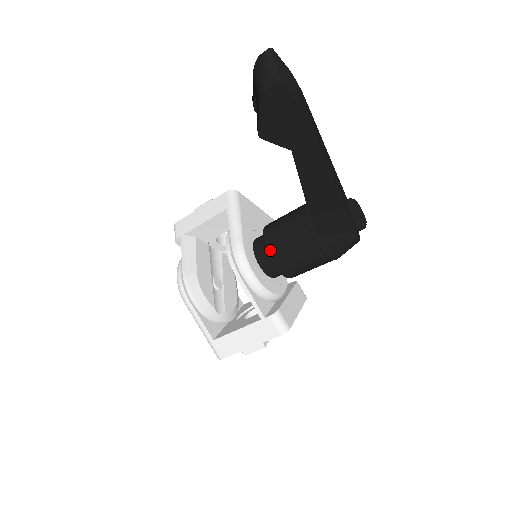
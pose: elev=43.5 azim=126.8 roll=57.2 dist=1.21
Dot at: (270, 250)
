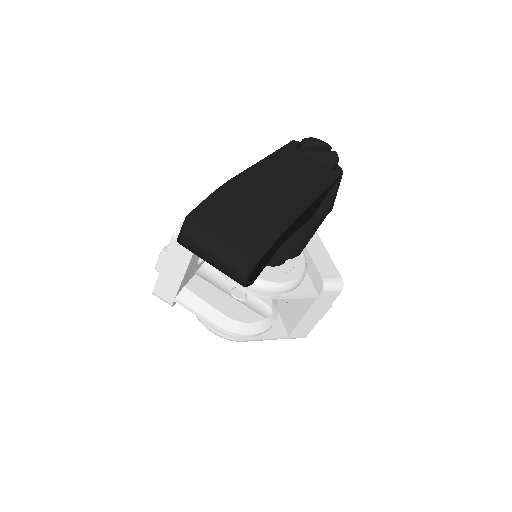
Dot at: (276, 255)
